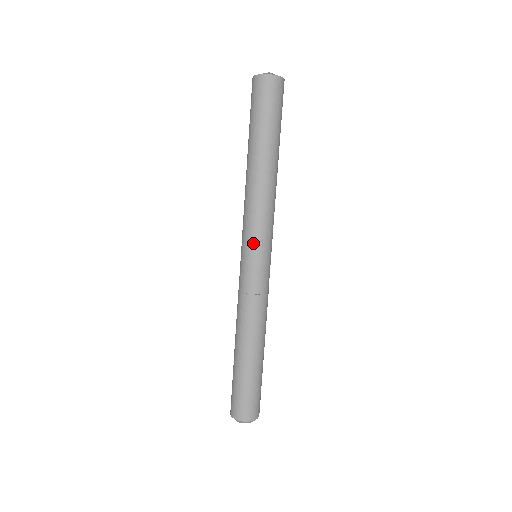
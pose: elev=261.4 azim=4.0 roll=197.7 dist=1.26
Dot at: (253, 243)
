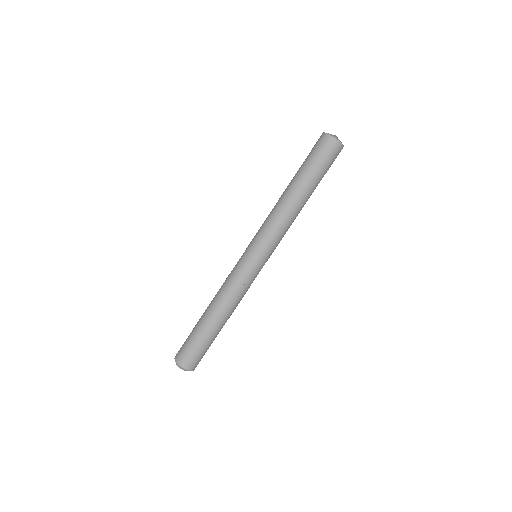
Dot at: (259, 246)
